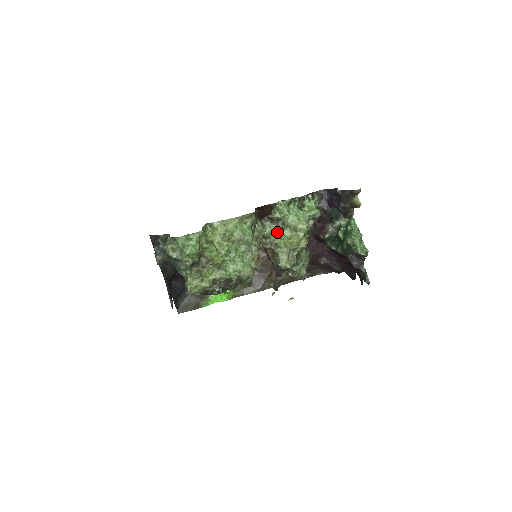
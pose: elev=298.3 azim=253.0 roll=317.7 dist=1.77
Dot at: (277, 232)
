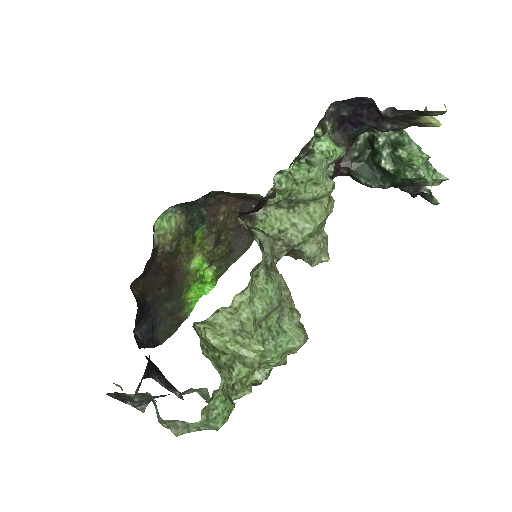
Dot at: (286, 220)
